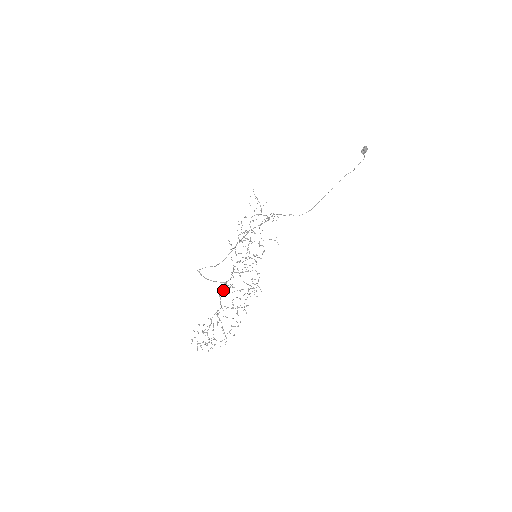
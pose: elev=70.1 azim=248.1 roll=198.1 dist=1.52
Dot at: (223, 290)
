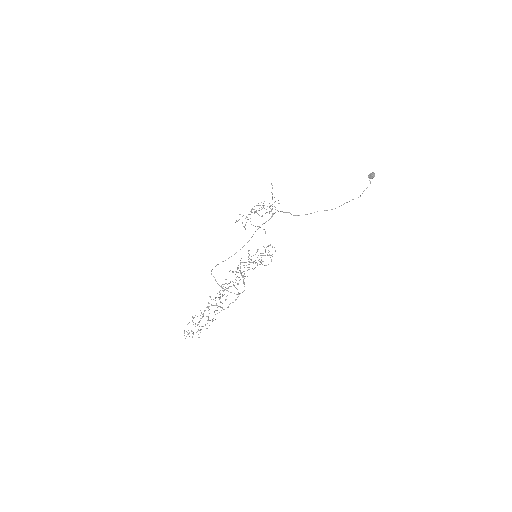
Dot at: occluded
